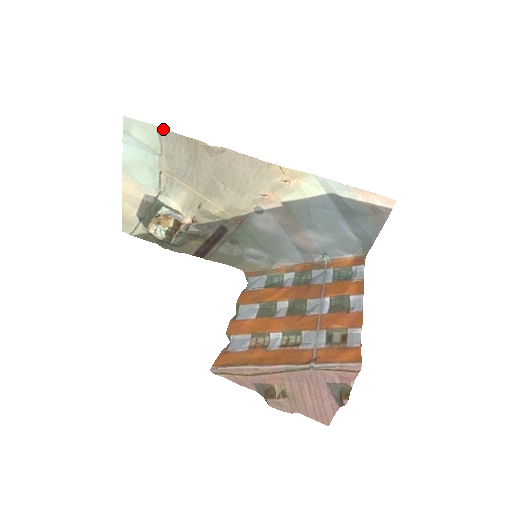
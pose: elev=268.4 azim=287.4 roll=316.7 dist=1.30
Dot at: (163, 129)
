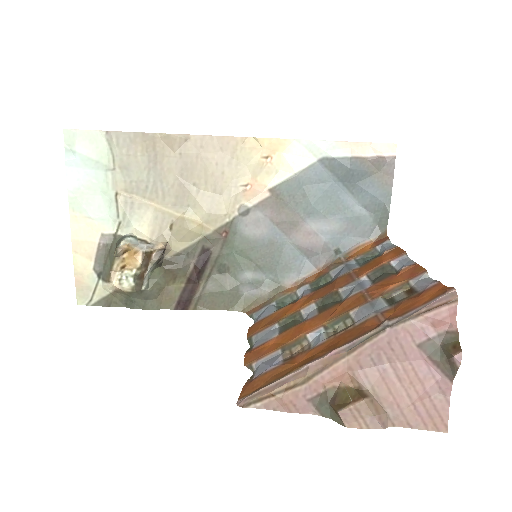
Dot at: (112, 131)
